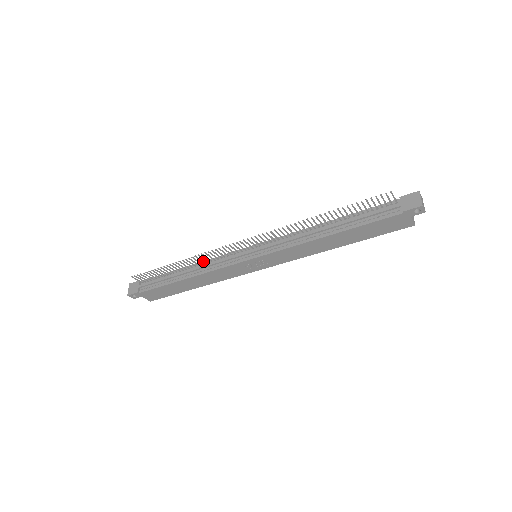
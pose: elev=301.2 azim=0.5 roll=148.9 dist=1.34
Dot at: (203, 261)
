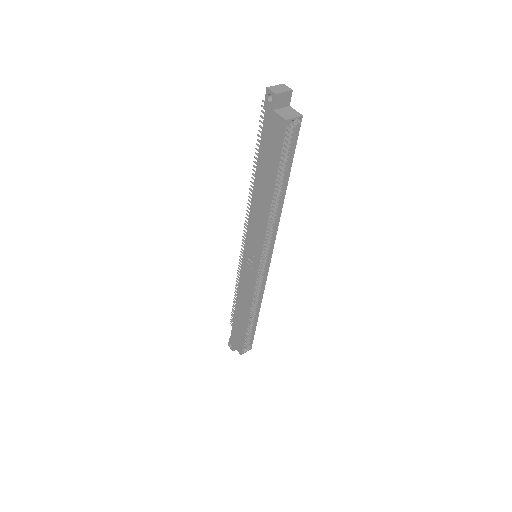
Dot at: occluded
